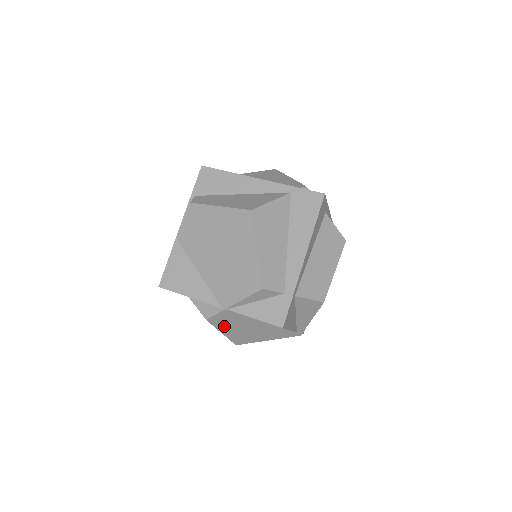
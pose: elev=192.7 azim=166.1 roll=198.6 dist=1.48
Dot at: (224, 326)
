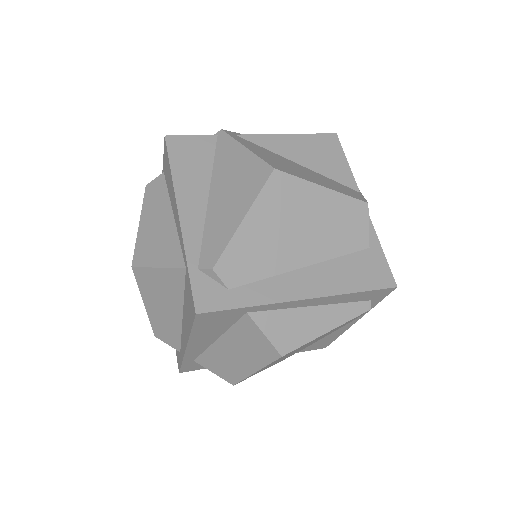
Dot at: occluded
